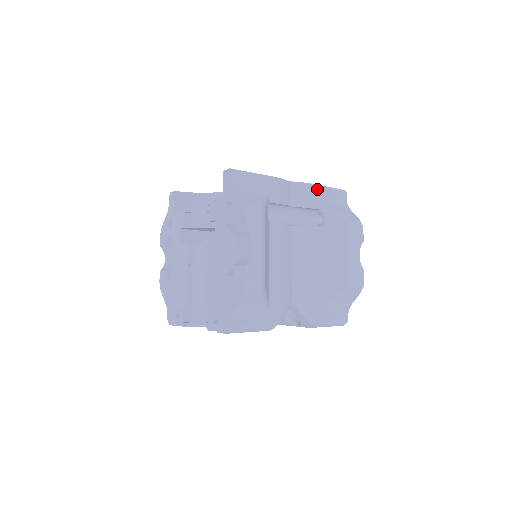
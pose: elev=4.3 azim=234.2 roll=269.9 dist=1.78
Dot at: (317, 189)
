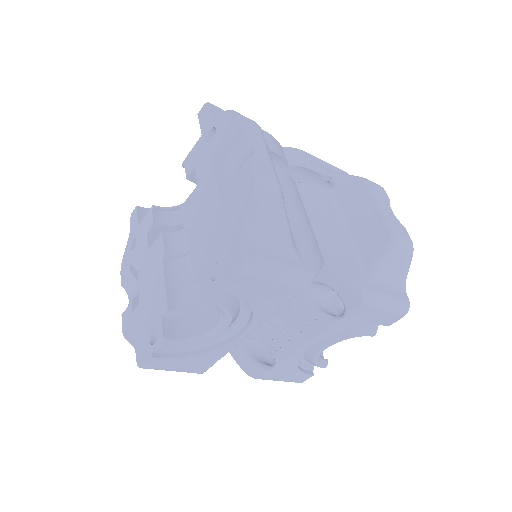
Dot at: (314, 157)
